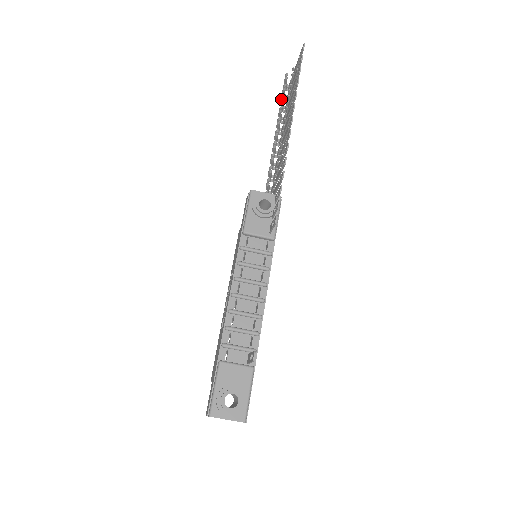
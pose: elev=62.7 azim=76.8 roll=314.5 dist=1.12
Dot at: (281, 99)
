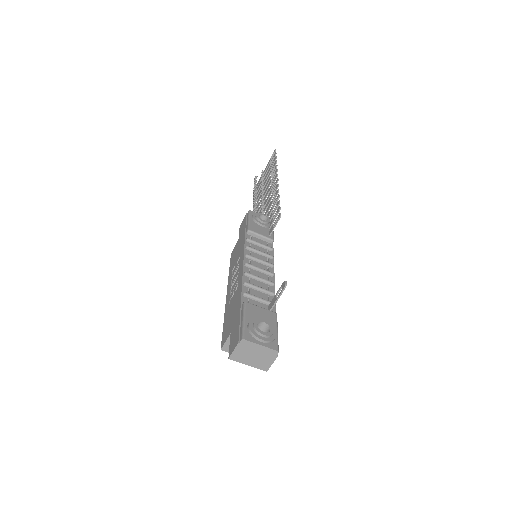
Dot at: (255, 186)
